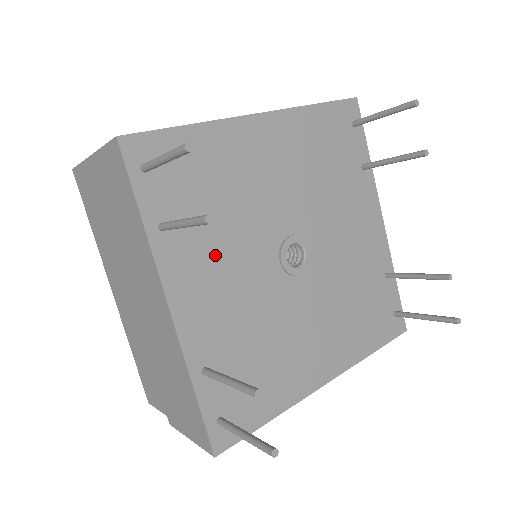
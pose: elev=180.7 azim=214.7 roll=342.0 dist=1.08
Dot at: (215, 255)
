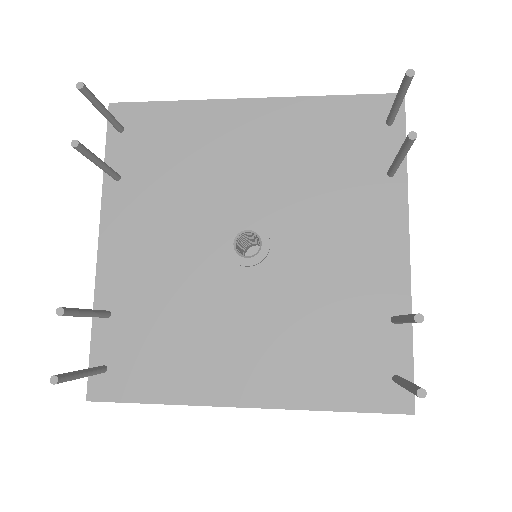
Dot at: (157, 215)
